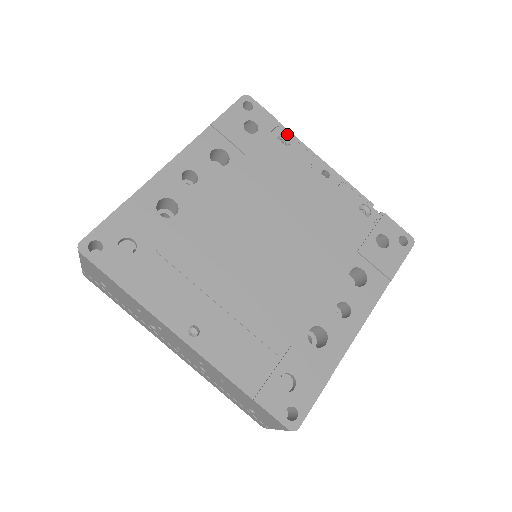
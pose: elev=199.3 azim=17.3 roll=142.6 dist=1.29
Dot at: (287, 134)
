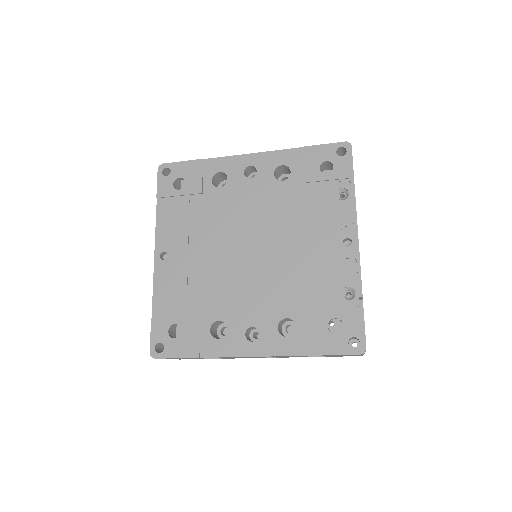
Dot at: (350, 192)
